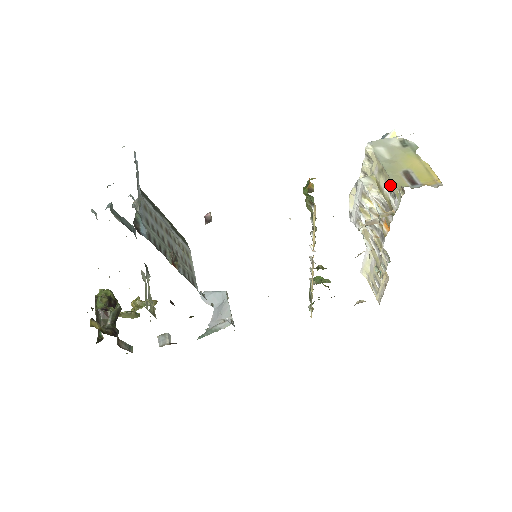
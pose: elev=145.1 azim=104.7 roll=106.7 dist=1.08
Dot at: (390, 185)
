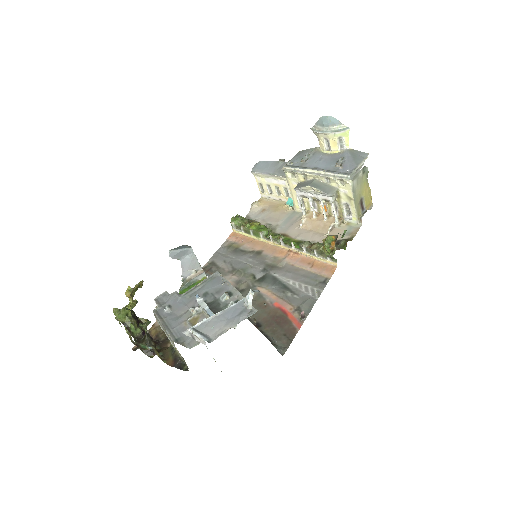
Dot at: (351, 209)
